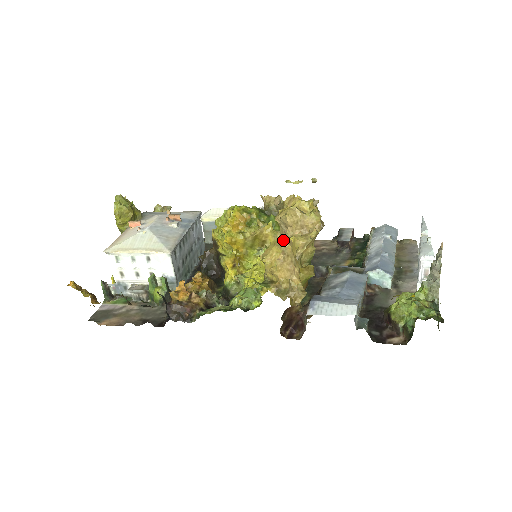
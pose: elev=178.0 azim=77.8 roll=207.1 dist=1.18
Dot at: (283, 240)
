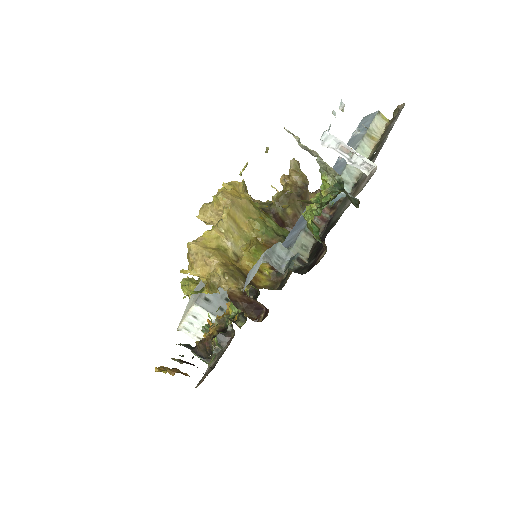
Dot at: occluded
